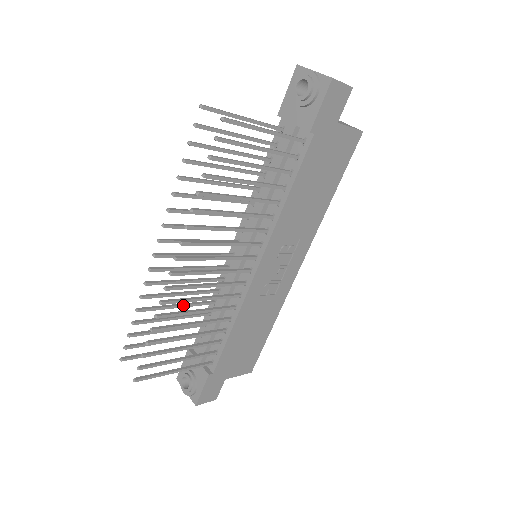
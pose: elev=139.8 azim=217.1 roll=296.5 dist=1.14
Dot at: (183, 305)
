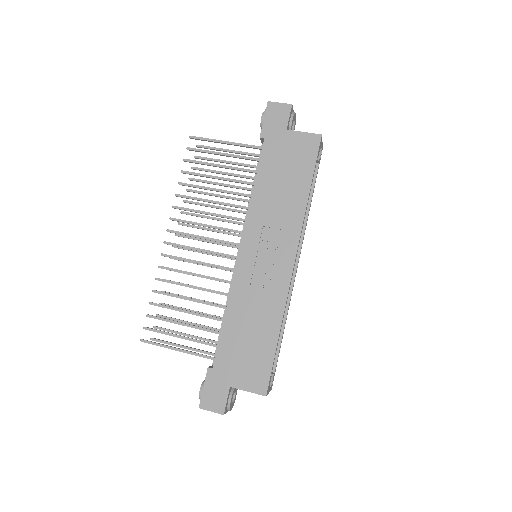
Dot at: (201, 300)
